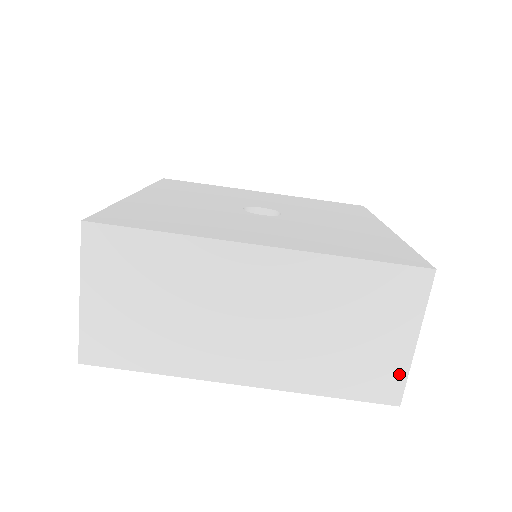
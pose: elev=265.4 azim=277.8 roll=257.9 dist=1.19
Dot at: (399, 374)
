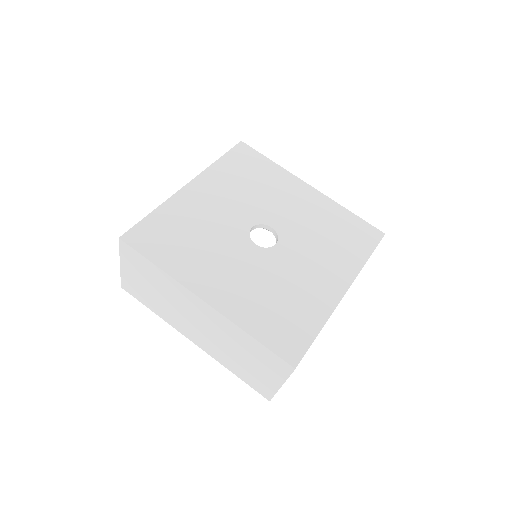
Dot at: (270, 391)
